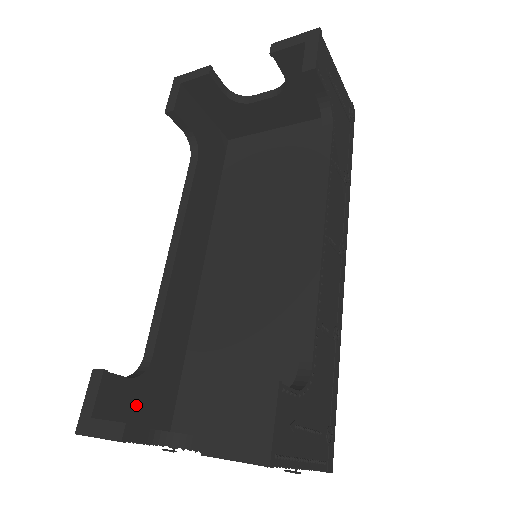
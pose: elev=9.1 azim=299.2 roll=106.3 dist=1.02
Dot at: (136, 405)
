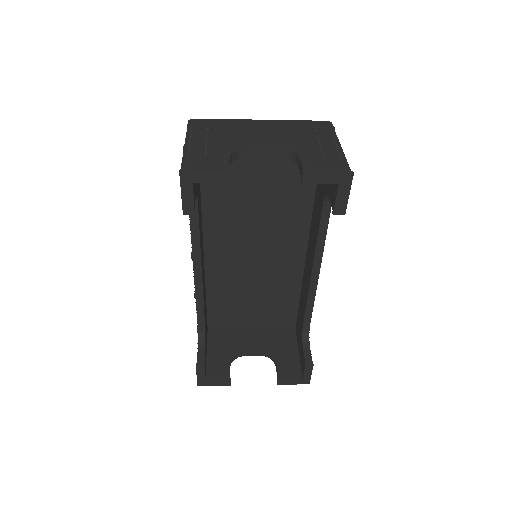
Dot at: occluded
